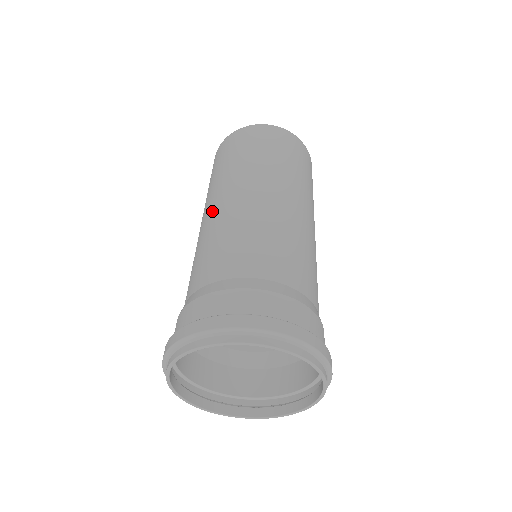
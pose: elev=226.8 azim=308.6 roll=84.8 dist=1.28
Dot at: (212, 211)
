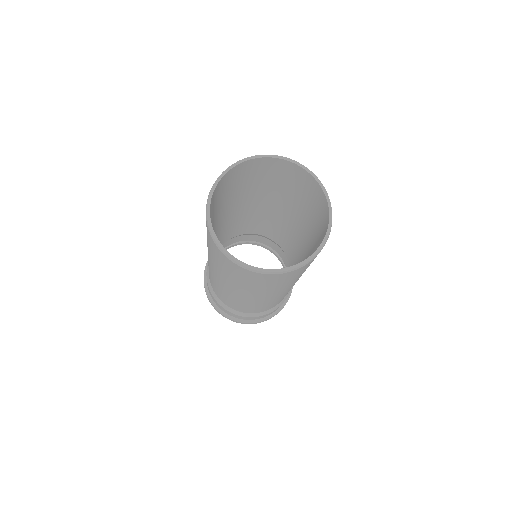
Dot at: occluded
